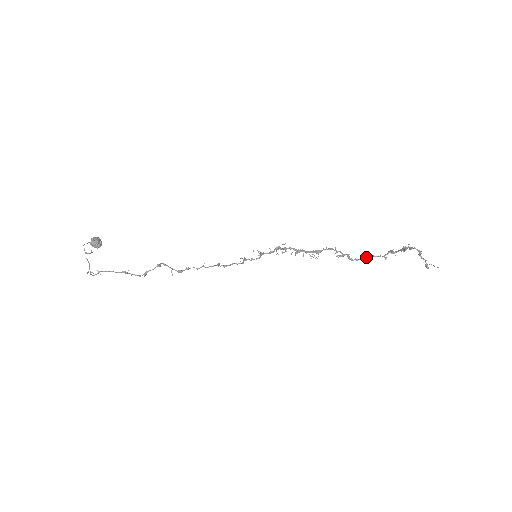
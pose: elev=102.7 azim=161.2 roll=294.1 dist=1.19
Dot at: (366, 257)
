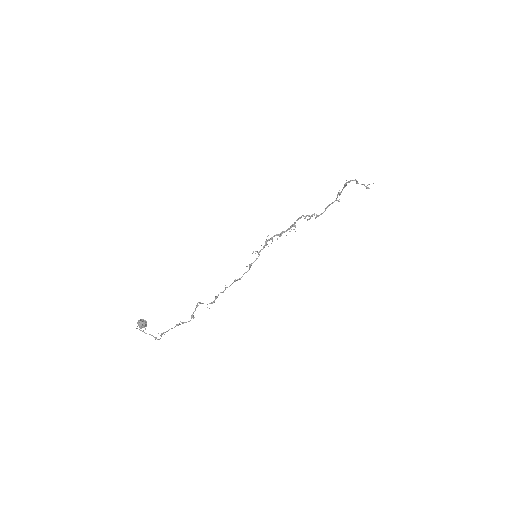
Dot at: (326, 208)
